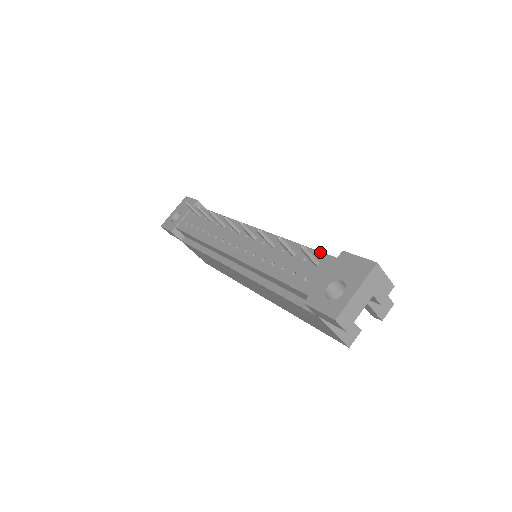
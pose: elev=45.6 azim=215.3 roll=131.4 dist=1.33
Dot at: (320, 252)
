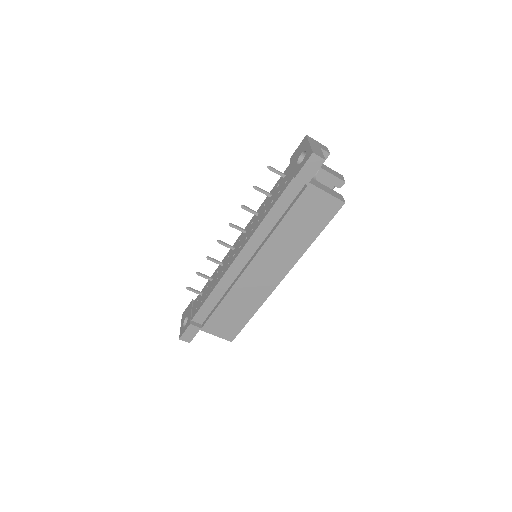
Dot at: occluded
